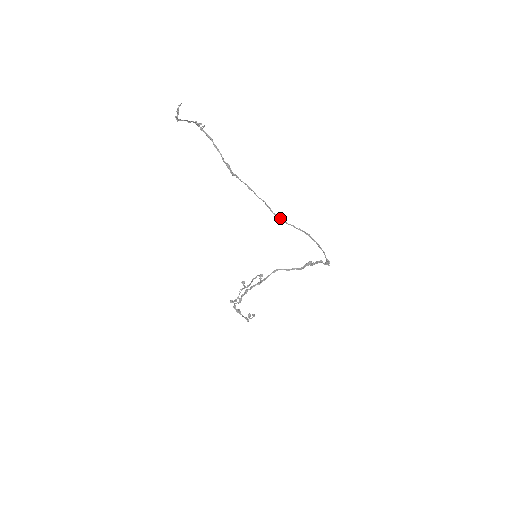
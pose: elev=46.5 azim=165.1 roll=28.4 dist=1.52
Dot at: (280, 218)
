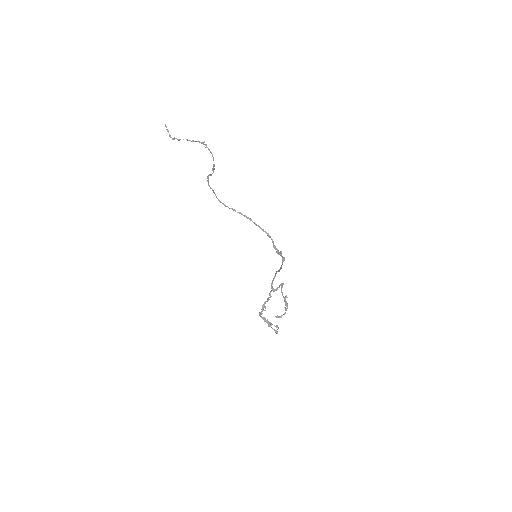
Dot at: (222, 203)
